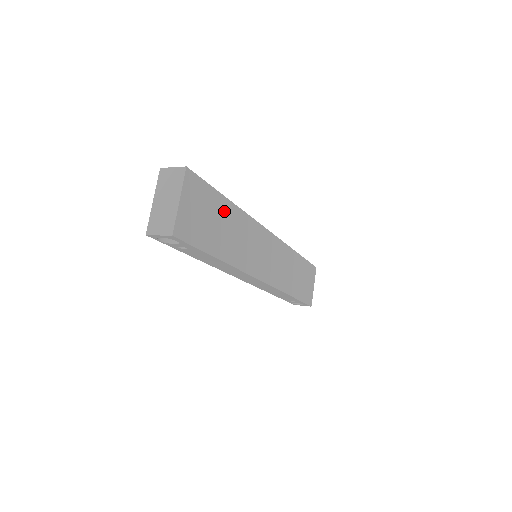
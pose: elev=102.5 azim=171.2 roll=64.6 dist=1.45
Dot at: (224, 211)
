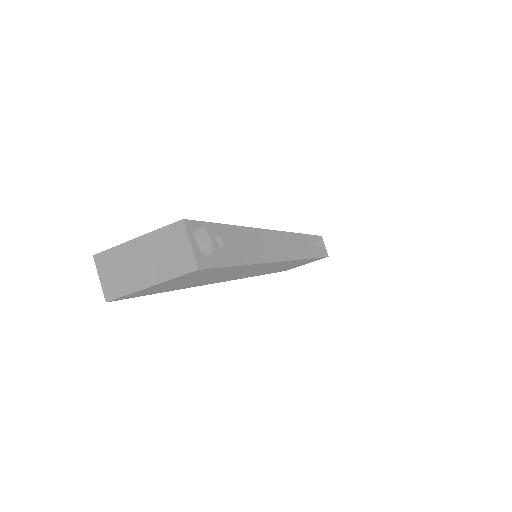
Dot at: (229, 270)
